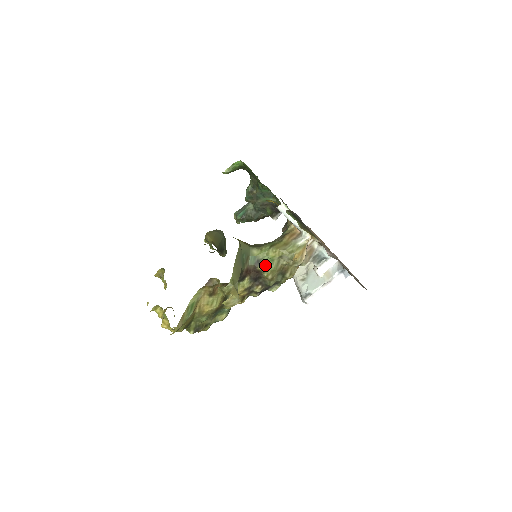
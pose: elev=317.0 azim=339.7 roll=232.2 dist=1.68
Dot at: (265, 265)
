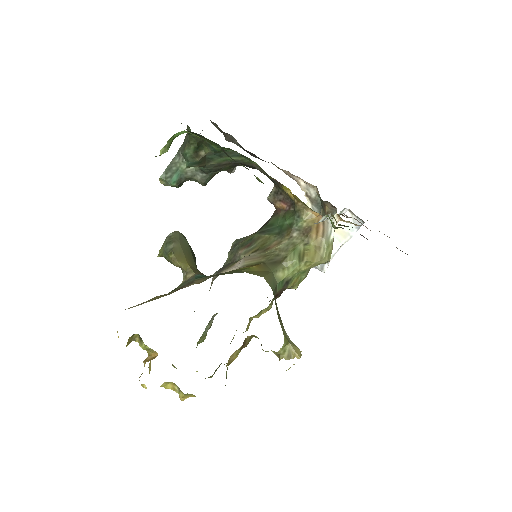
Dot at: (295, 281)
